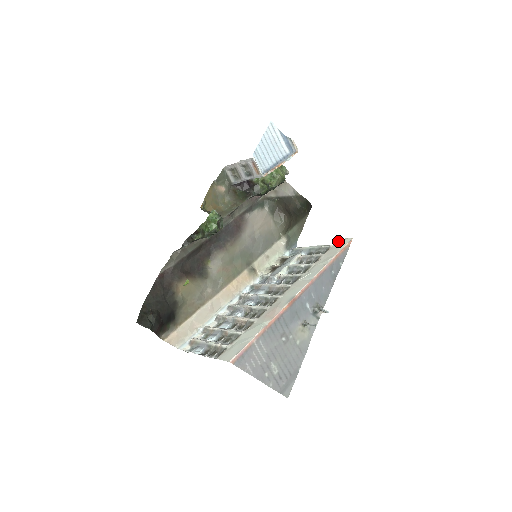
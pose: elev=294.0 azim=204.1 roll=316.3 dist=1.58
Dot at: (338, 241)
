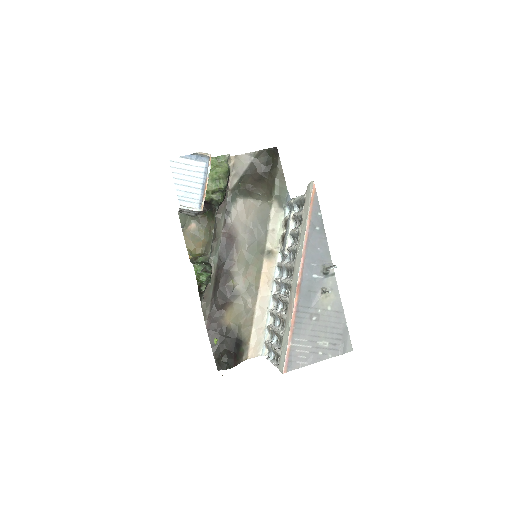
Dot at: (307, 187)
